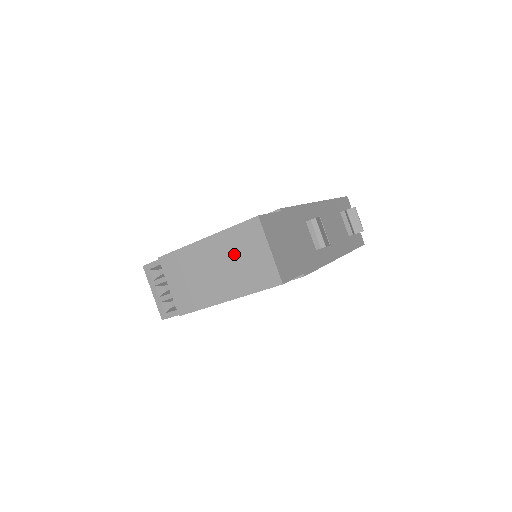
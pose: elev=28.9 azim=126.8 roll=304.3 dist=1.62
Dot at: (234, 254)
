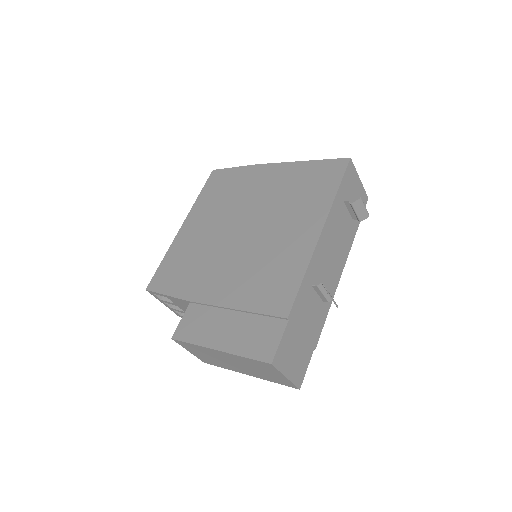
Dot at: (250, 366)
